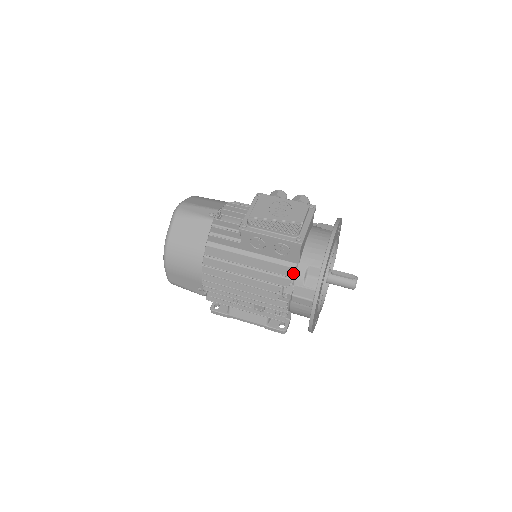
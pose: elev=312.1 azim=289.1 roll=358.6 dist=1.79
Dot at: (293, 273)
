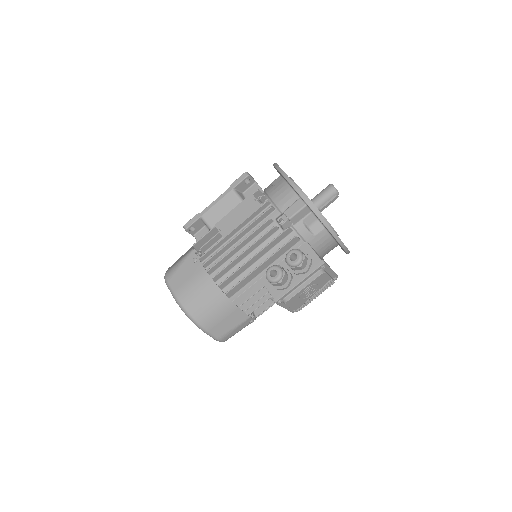
Dot at: occluded
